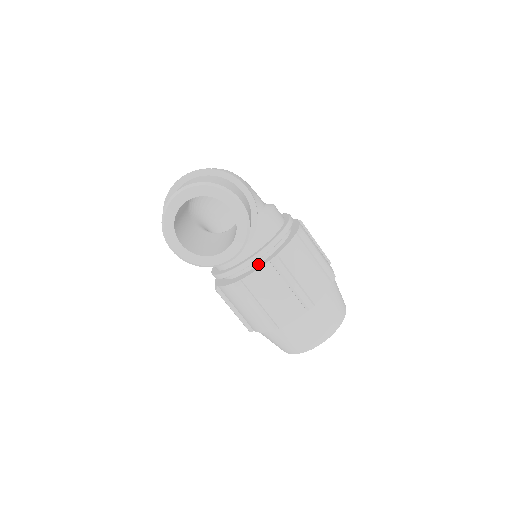
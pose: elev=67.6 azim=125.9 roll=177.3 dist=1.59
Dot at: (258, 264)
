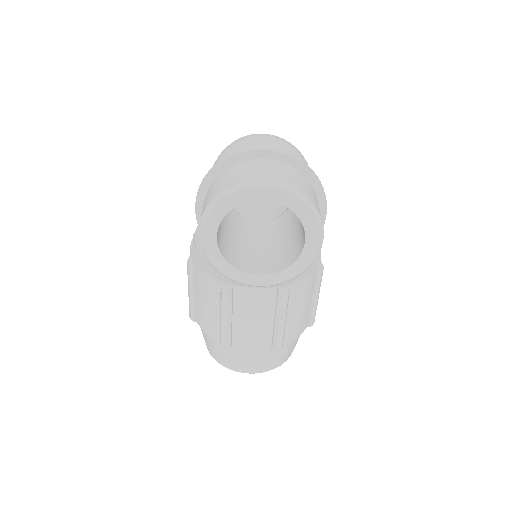
Dot at: occluded
